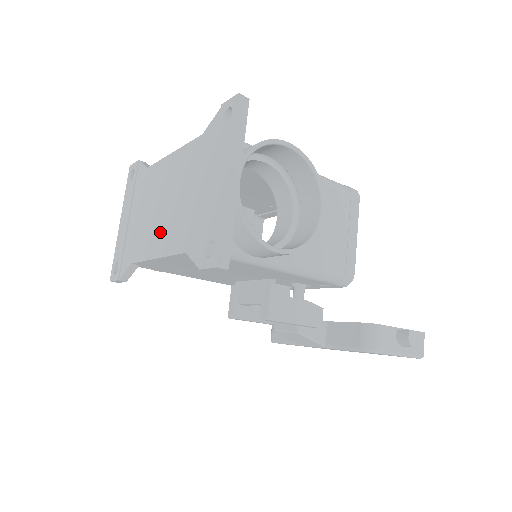
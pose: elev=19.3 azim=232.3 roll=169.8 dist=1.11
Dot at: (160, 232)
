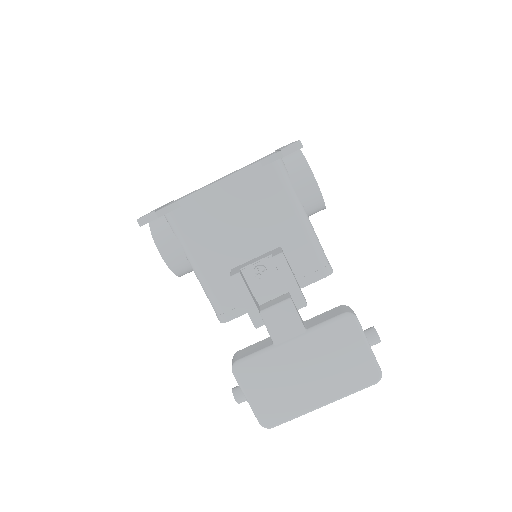
Dot at: occluded
